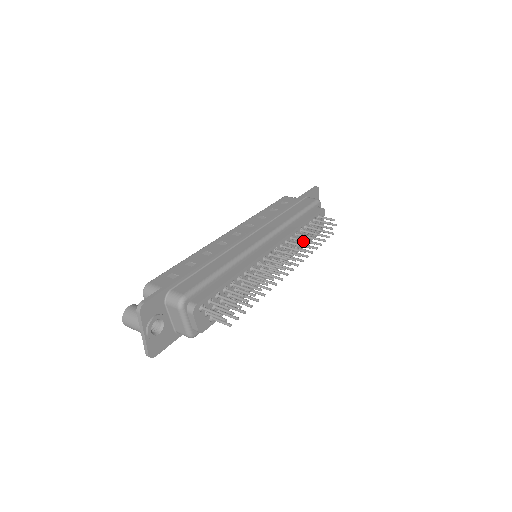
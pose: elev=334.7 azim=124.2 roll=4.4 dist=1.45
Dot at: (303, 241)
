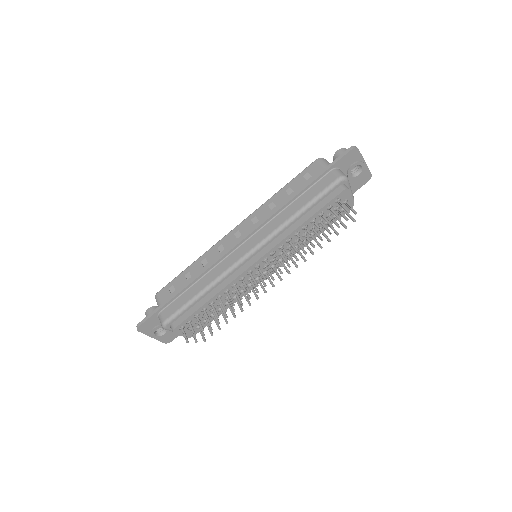
Dot at: occluded
